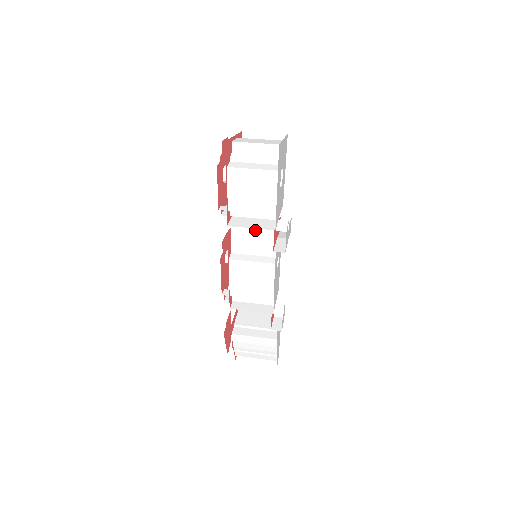
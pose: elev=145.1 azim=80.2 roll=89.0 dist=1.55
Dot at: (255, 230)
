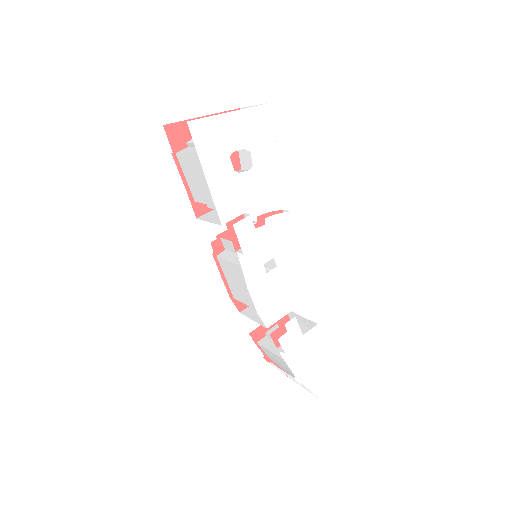
Dot at: occluded
